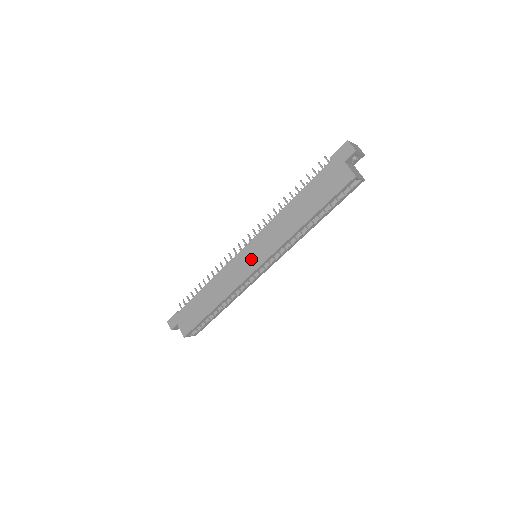
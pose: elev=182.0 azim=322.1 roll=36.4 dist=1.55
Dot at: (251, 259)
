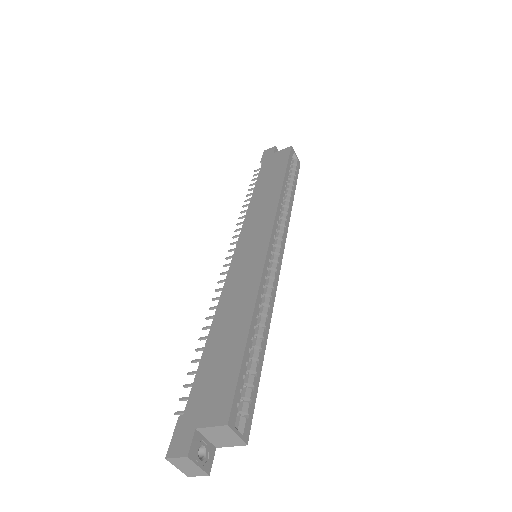
Dot at: (253, 245)
